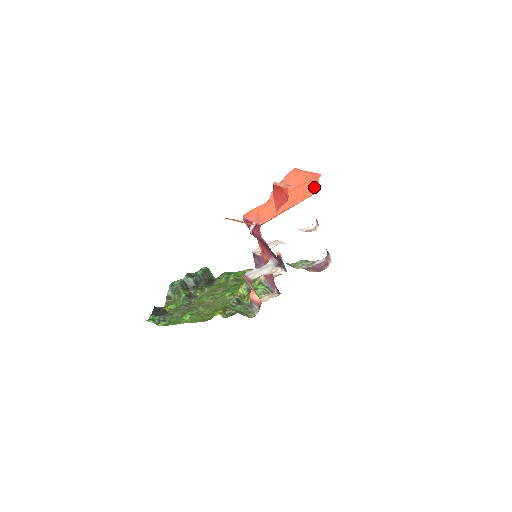
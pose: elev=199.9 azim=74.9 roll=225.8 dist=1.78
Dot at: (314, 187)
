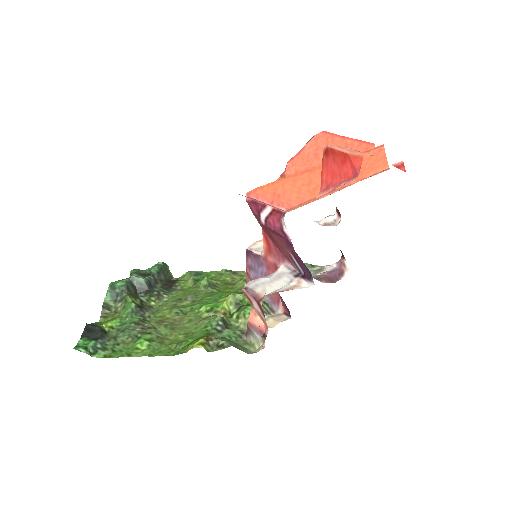
Dot at: (378, 161)
